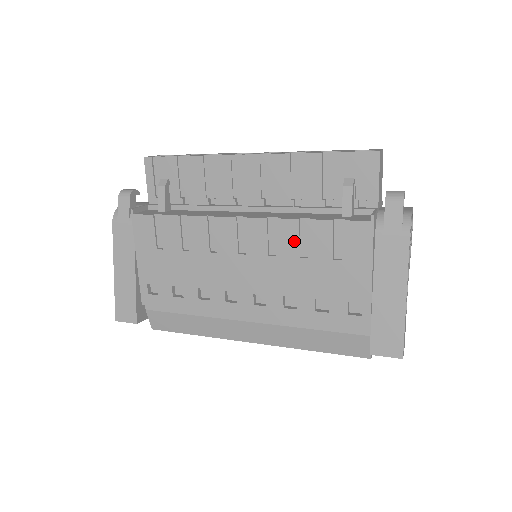
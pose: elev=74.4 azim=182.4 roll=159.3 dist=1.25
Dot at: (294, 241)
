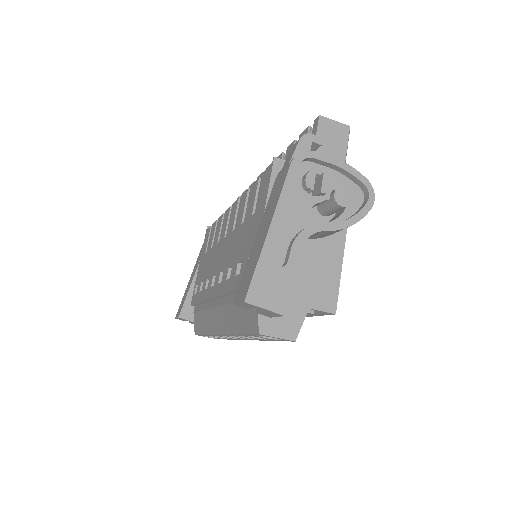
Dot at: (243, 210)
